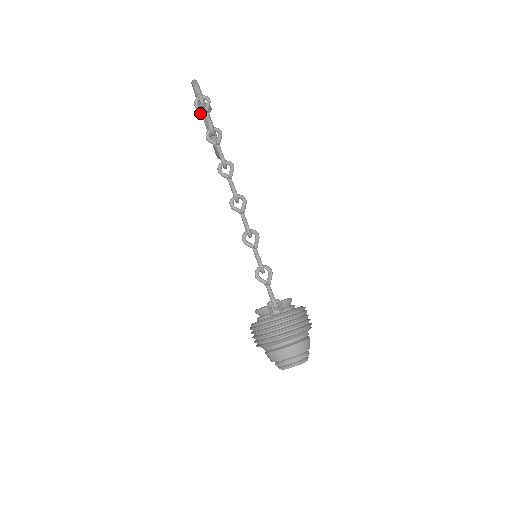
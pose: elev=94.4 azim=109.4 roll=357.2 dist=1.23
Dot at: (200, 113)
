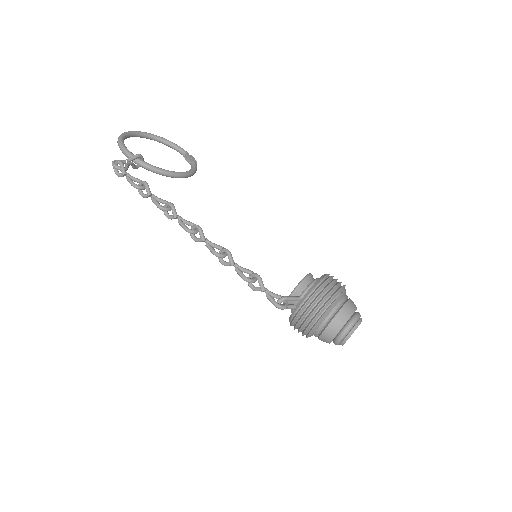
Dot at: (136, 166)
